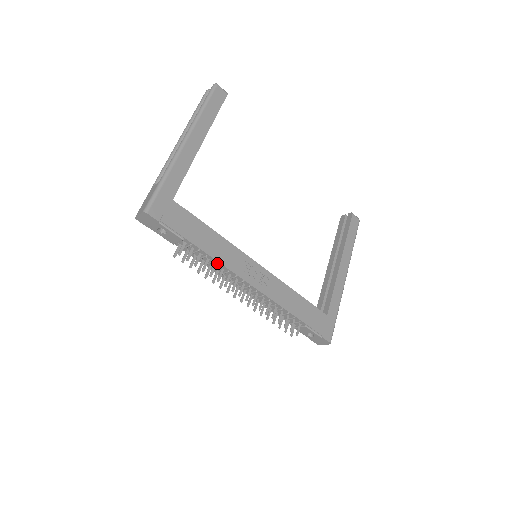
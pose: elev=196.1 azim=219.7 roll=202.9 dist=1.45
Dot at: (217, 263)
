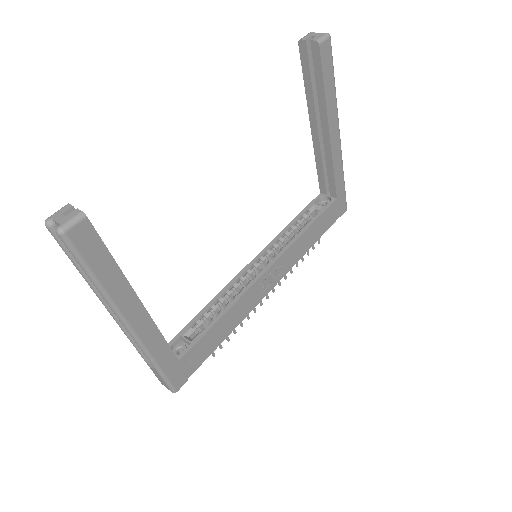
Dot at: (240, 318)
